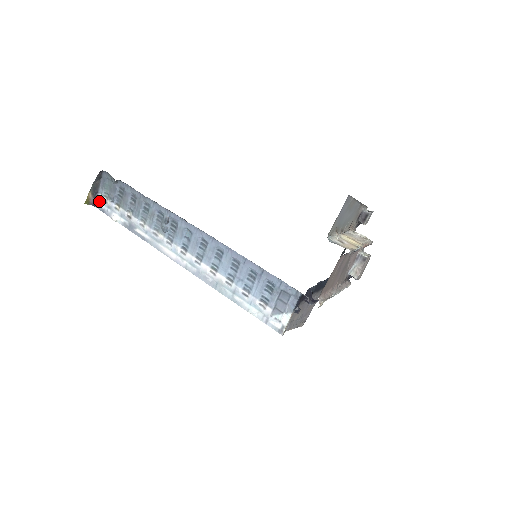
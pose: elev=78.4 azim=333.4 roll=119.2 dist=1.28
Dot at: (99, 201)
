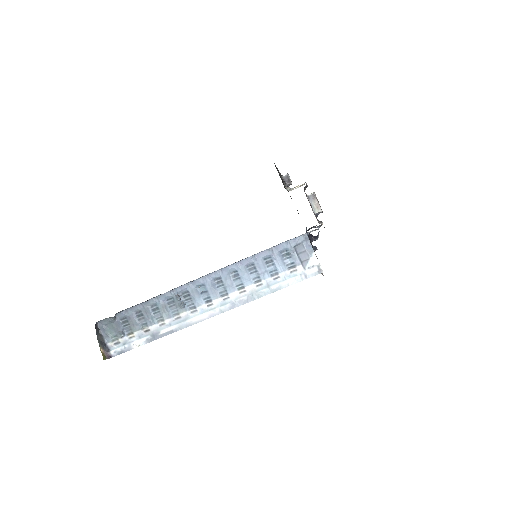
Dot at: (112, 349)
